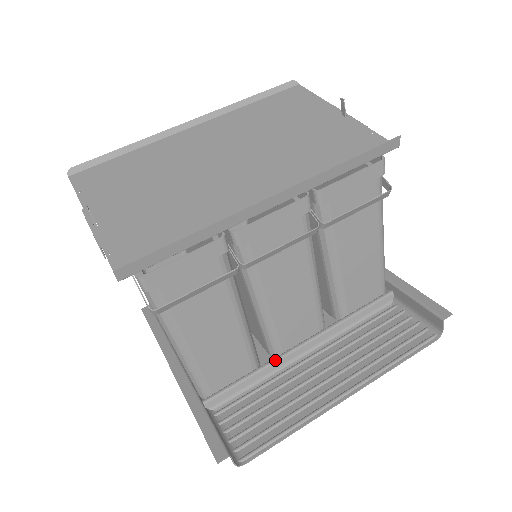
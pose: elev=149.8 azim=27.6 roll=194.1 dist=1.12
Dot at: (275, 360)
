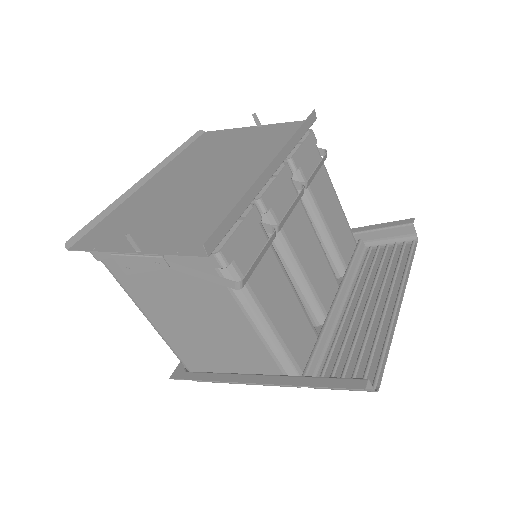
Dot at: (327, 321)
